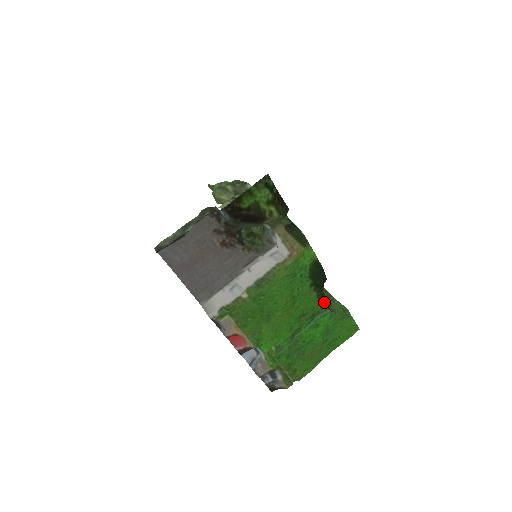
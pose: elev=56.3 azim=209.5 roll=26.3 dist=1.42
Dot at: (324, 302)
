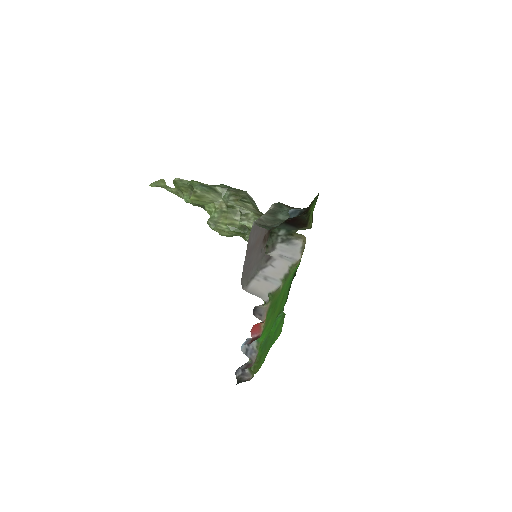
Dot at: occluded
